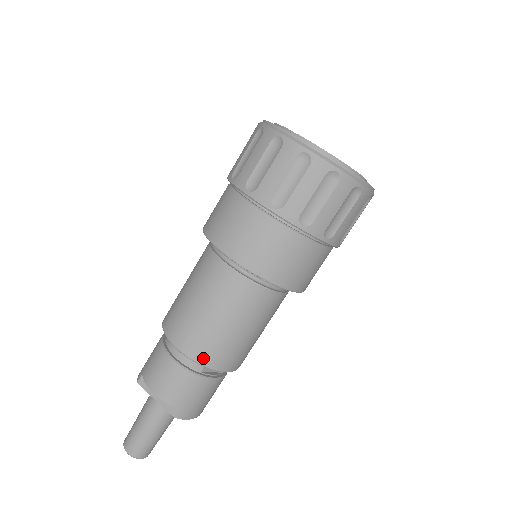
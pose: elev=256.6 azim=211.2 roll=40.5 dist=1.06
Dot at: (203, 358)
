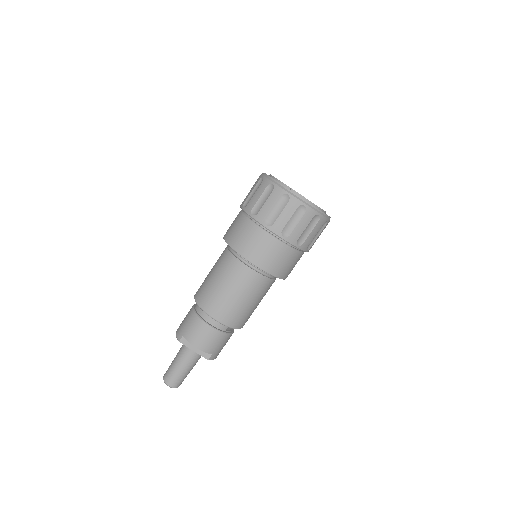
Dot at: (231, 323)
